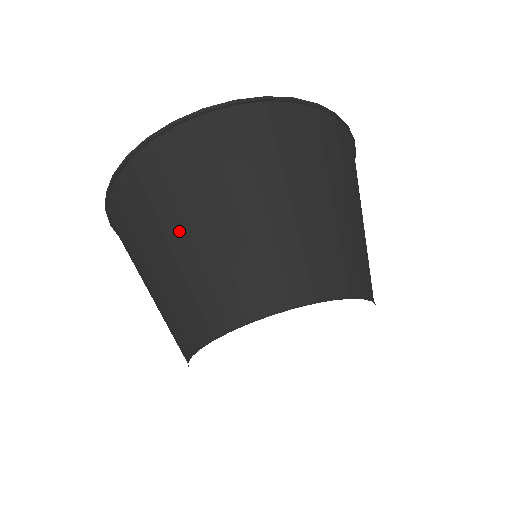
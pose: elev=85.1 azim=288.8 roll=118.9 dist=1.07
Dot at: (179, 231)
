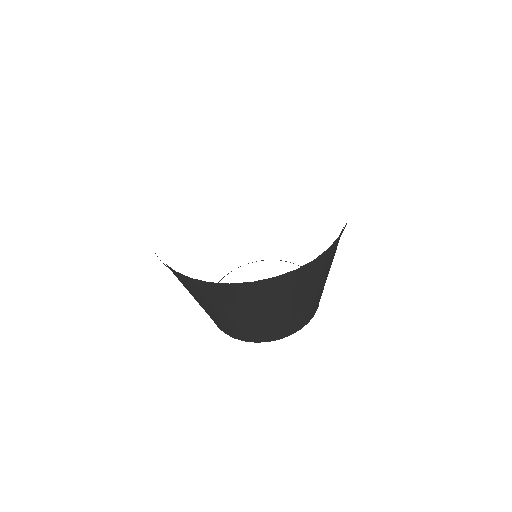
Dot at: (223, 312)
